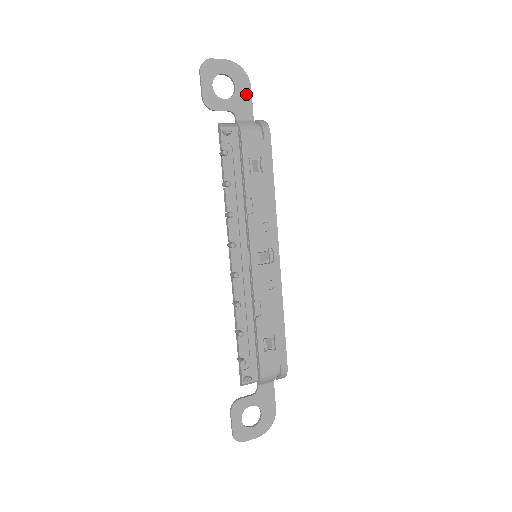
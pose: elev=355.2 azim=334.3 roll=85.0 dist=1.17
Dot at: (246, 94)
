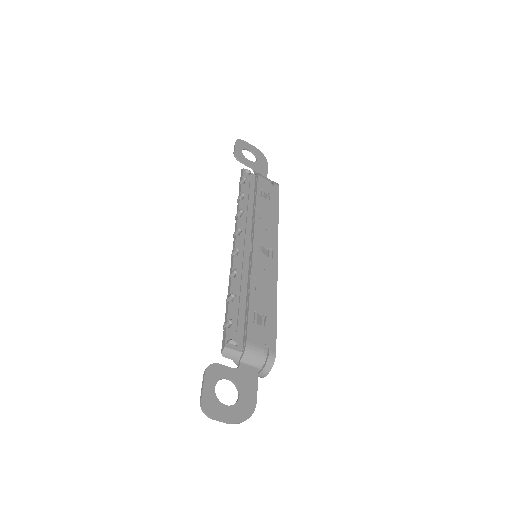
Dot at: (264, 166)
